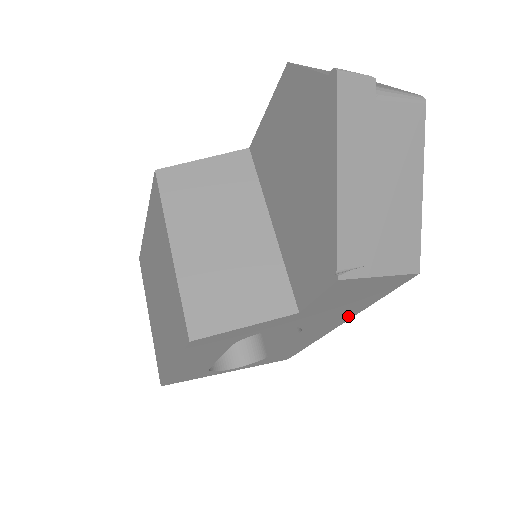
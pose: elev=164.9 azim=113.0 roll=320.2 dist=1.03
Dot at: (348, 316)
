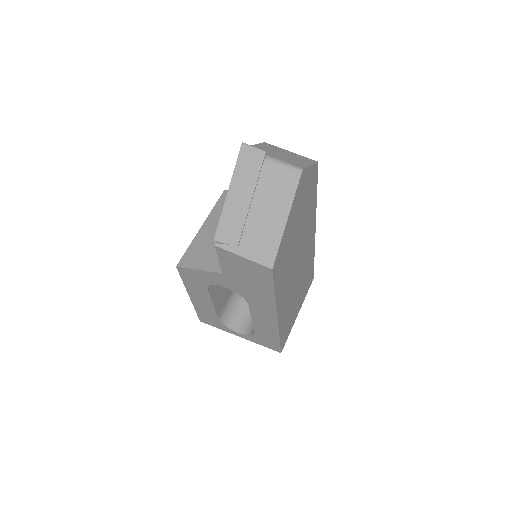
Dot at: (271, 304)
